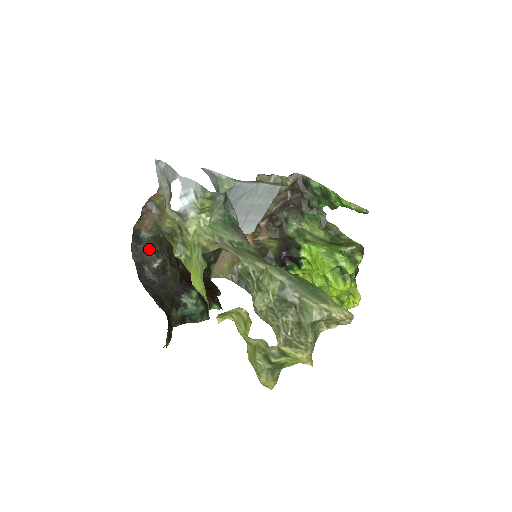
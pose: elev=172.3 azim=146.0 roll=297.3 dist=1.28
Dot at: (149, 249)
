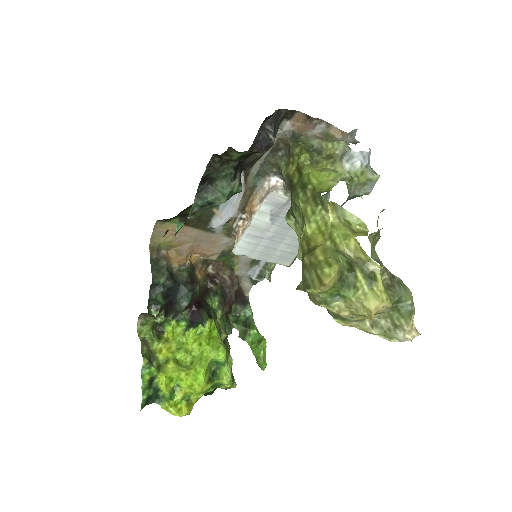
Dot at: (277, 130)
